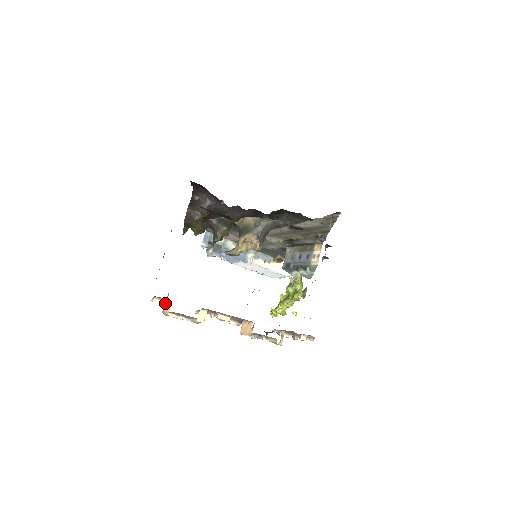
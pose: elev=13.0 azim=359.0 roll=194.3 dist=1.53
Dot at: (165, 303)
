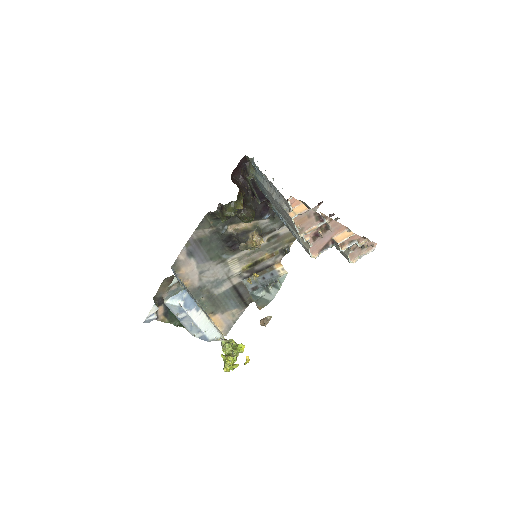
Dot at: (292, 210)
